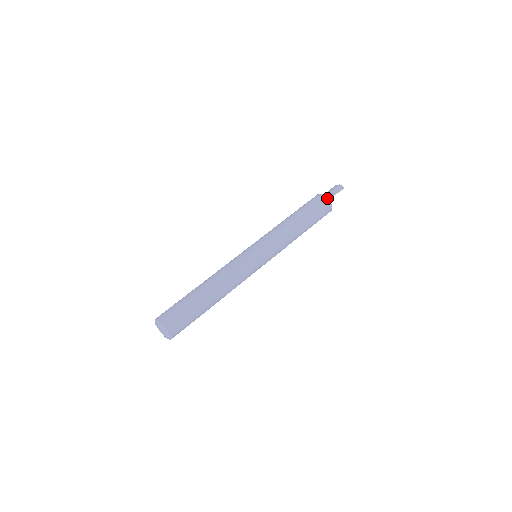
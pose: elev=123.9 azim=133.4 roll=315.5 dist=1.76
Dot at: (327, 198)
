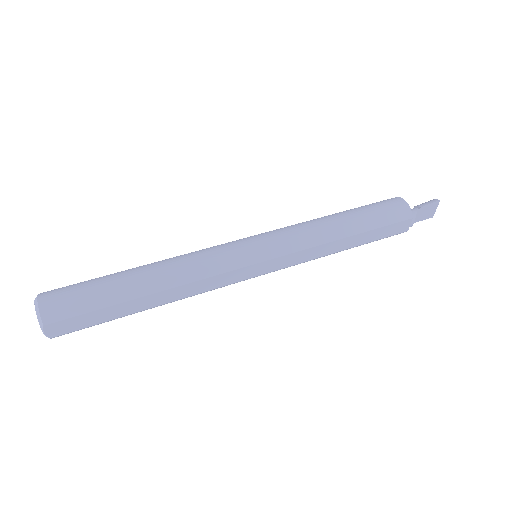
Dot at: (398, 197)
